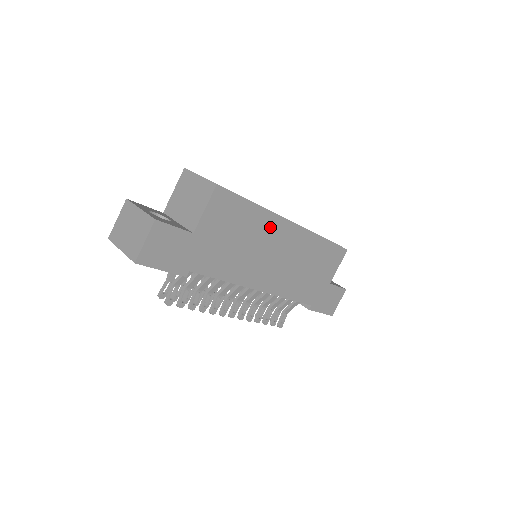
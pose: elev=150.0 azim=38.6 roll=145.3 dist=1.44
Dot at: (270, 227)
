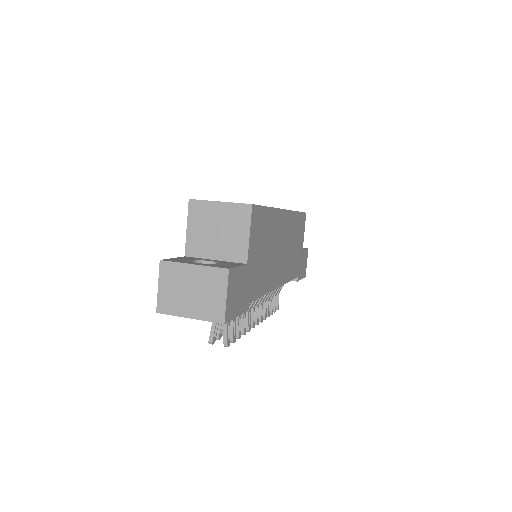
Dot at: (277, 223)
